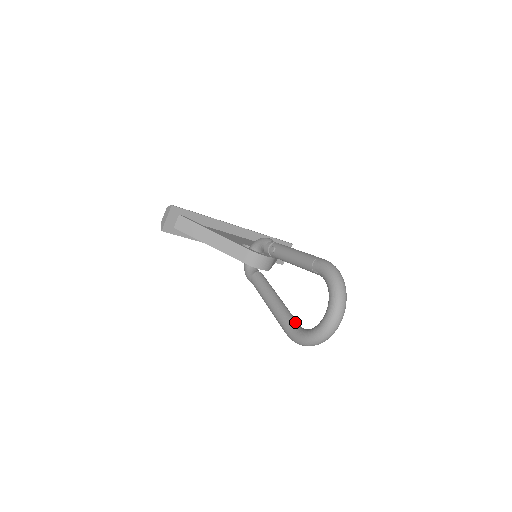
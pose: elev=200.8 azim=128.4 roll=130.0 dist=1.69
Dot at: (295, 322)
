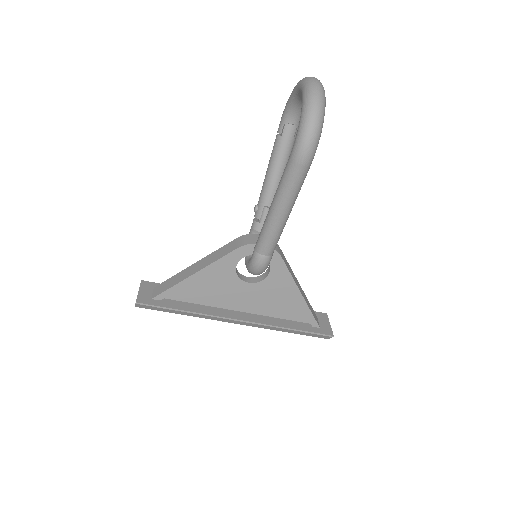
Dot at: occluded
